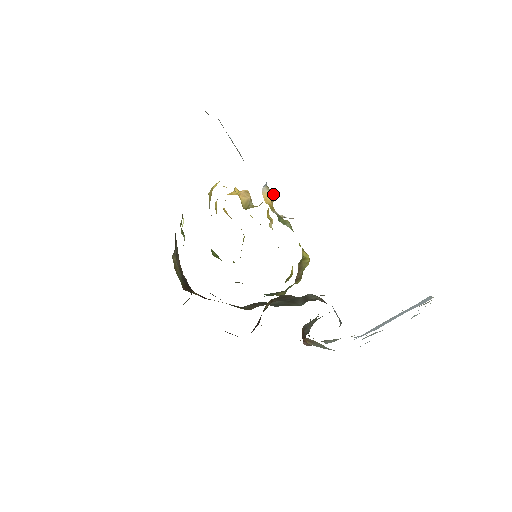
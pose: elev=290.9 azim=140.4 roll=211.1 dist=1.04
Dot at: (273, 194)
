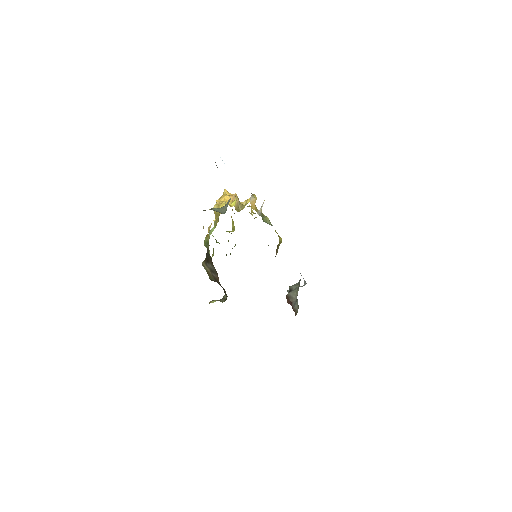
Dot at: (256, 198)
